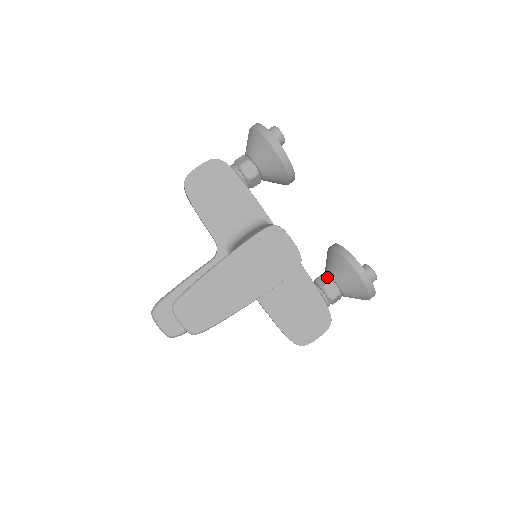
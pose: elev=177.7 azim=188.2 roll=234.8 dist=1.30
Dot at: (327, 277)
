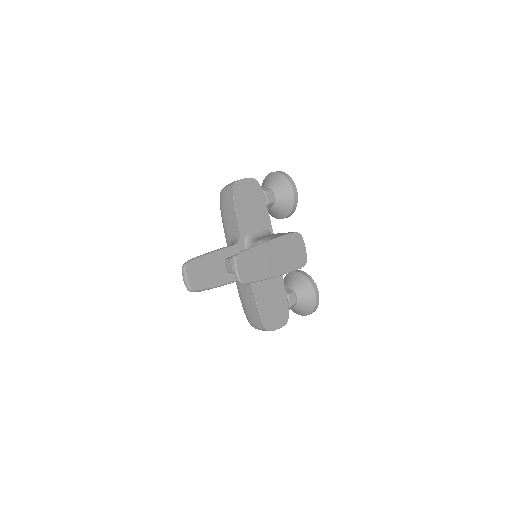
Dot at: (290, 289)
